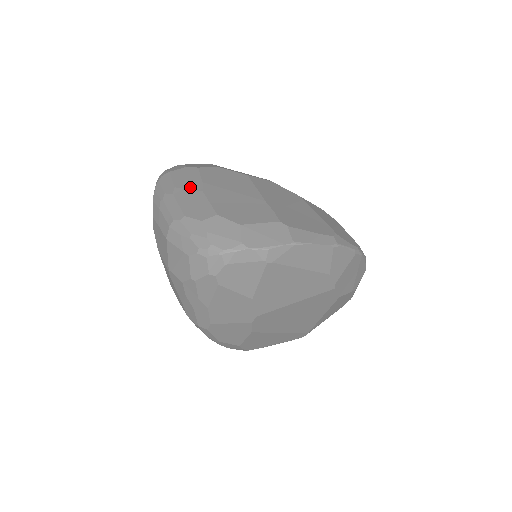
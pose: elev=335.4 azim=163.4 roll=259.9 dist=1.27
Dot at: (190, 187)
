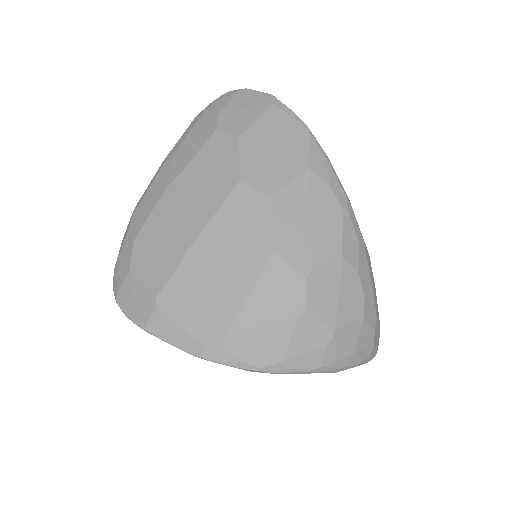
Dot at: (173, 168)
